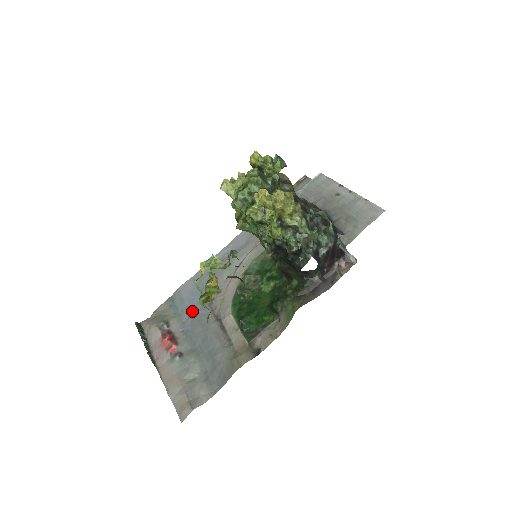
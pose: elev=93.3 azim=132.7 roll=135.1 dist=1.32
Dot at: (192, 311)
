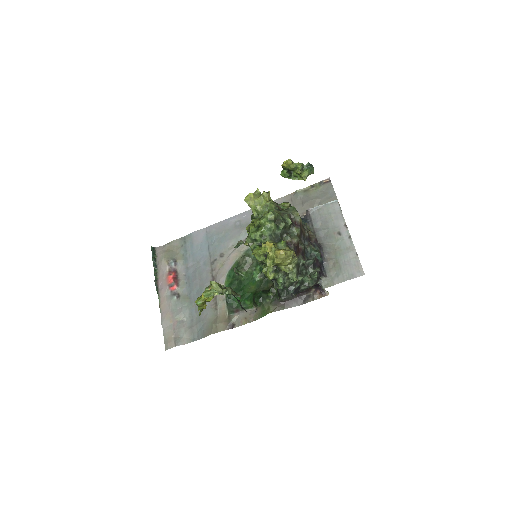
Dot at: (197, 261)
